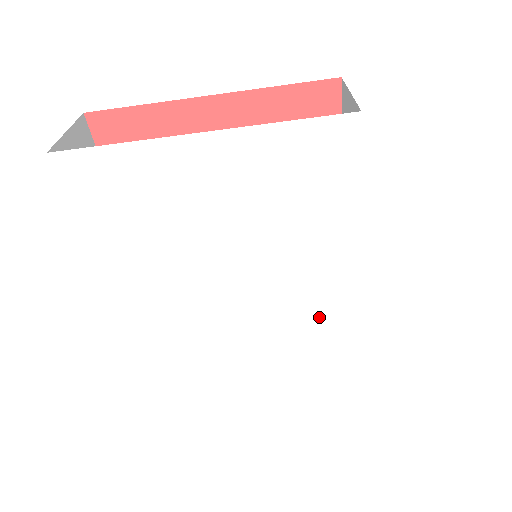
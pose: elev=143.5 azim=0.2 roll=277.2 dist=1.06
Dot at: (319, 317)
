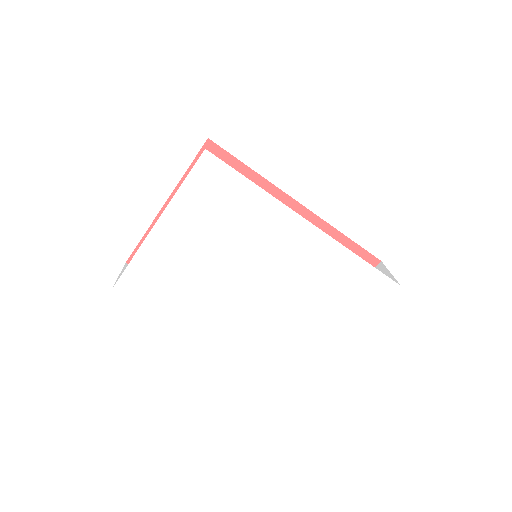
Dot at: (310, 257)
